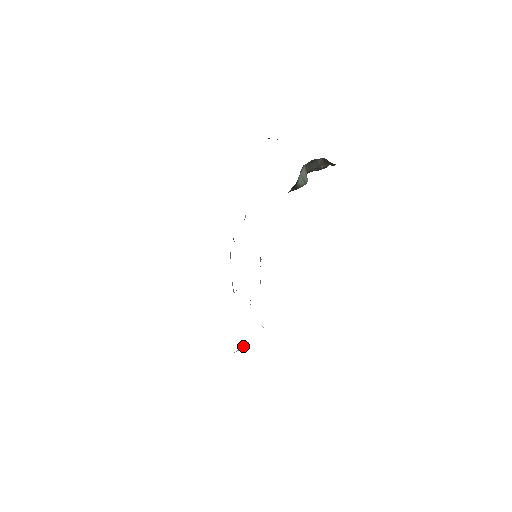
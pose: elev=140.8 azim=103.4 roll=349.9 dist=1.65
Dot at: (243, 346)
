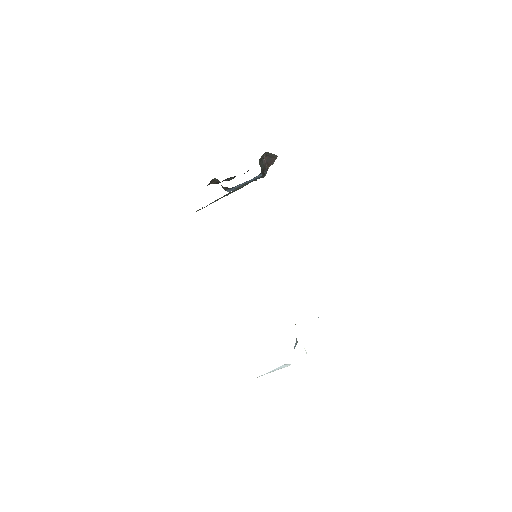
Dot at: occluded
